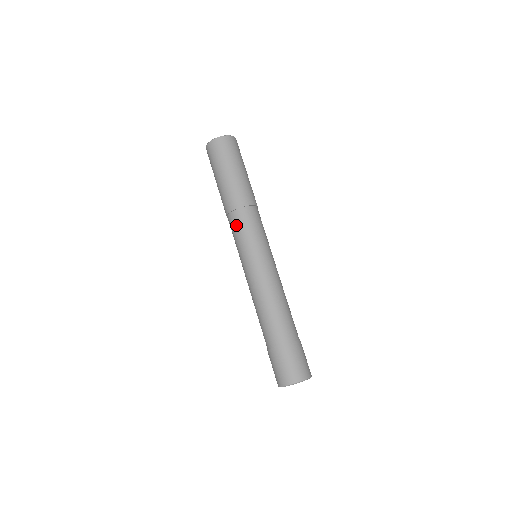
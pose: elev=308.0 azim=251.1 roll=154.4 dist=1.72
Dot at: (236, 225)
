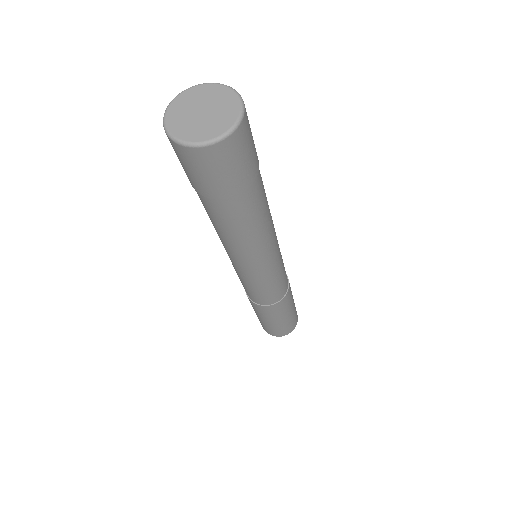
Dot at: occluded
